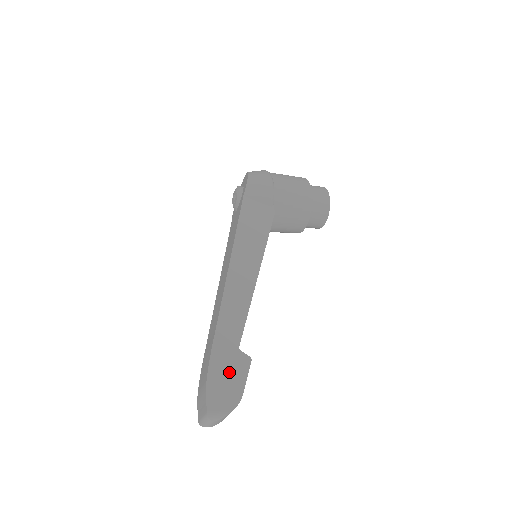
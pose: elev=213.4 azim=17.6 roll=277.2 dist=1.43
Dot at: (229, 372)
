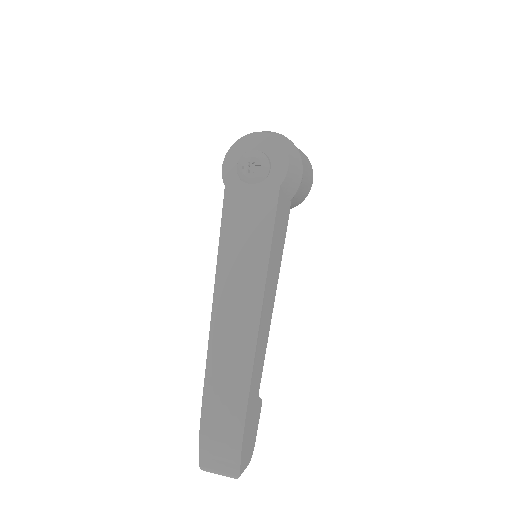
Dot at: (252, 424)
